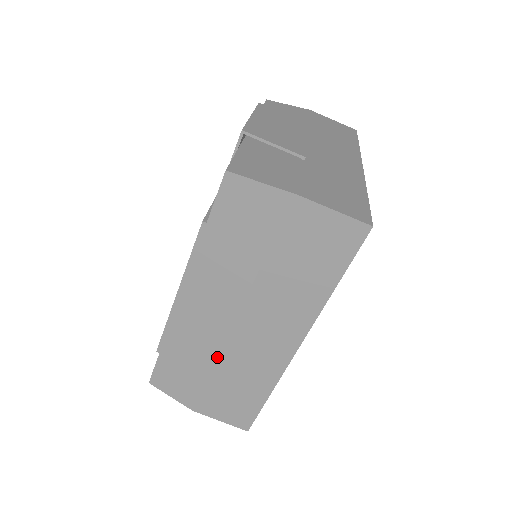
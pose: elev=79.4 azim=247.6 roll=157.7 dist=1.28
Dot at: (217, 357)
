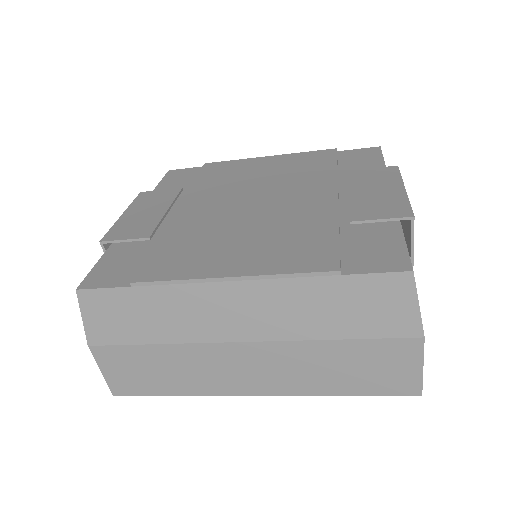
Dot at: (184, 343)
